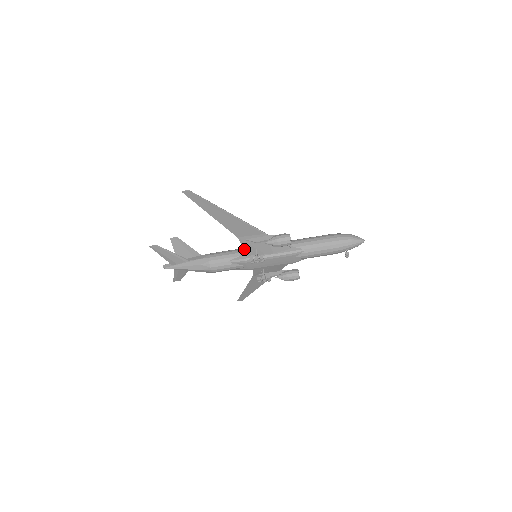
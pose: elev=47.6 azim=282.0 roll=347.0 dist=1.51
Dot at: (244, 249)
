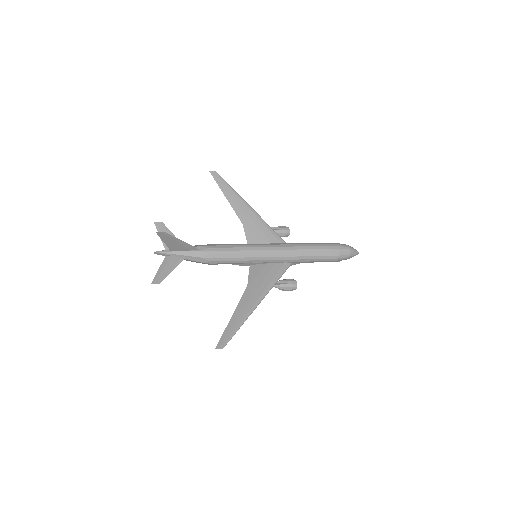
Dot at: (249, 272)
